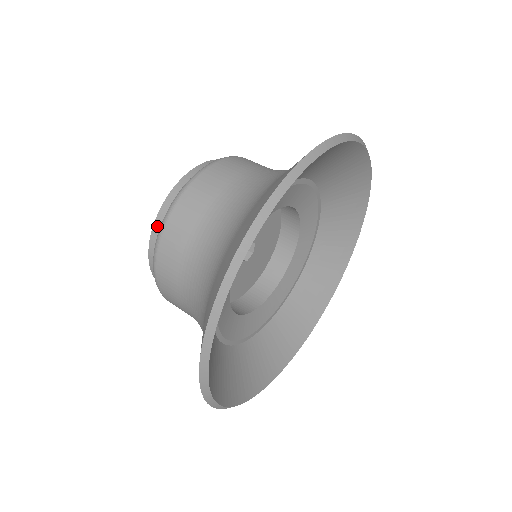
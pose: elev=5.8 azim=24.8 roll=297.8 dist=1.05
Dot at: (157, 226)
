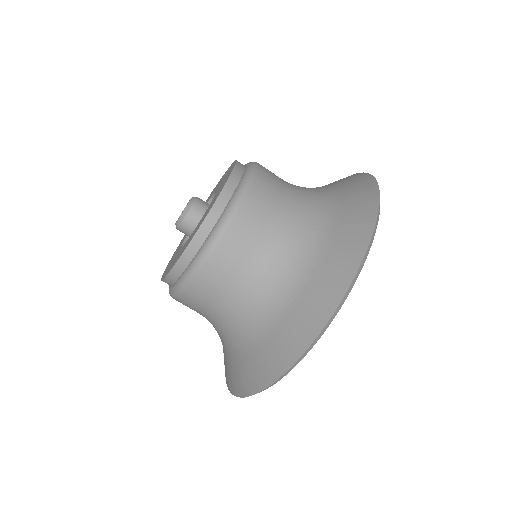
Dot at: (234, 177)
